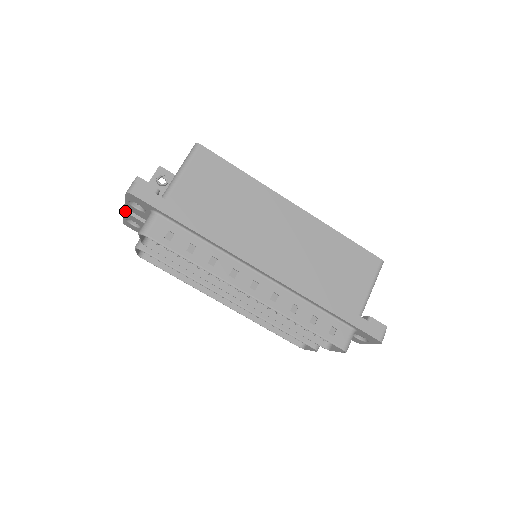
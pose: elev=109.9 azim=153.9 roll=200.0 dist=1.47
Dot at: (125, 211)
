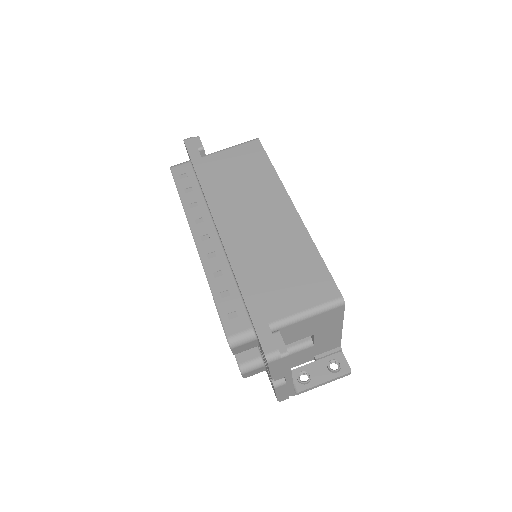
Dot at: occluded
